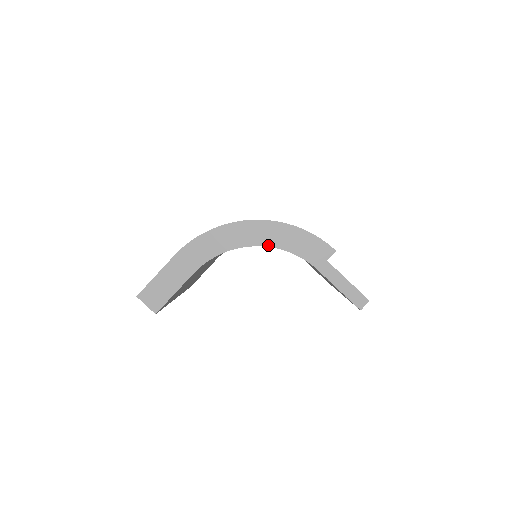
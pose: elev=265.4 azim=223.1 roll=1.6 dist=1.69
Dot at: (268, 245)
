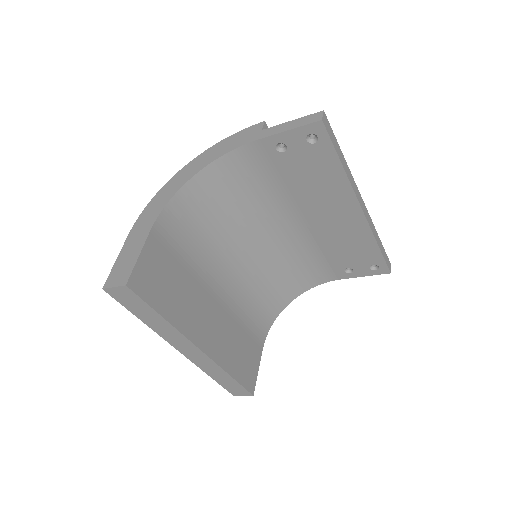
Dot at: (205, 166)
